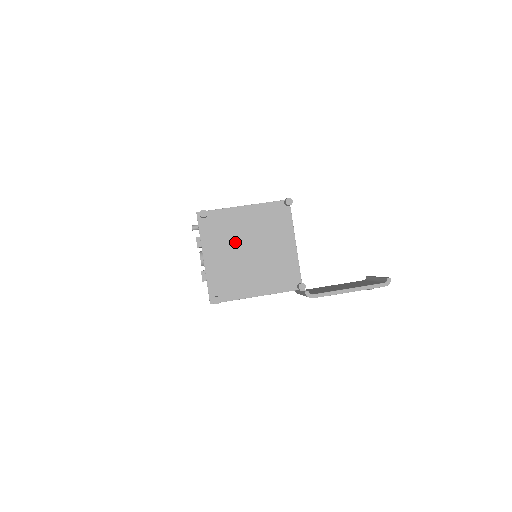
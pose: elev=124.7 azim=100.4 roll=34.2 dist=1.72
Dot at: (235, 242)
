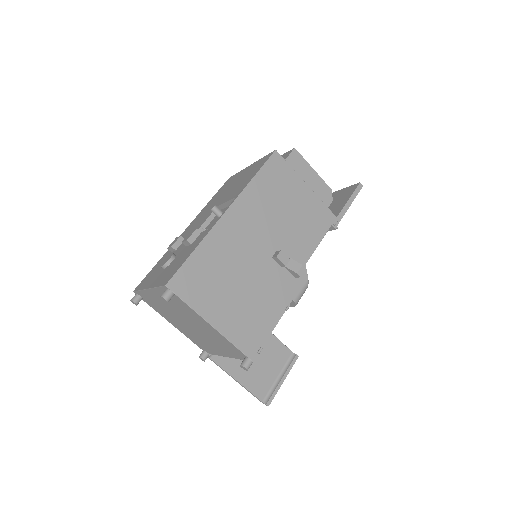
Dot at: (182, 314)
